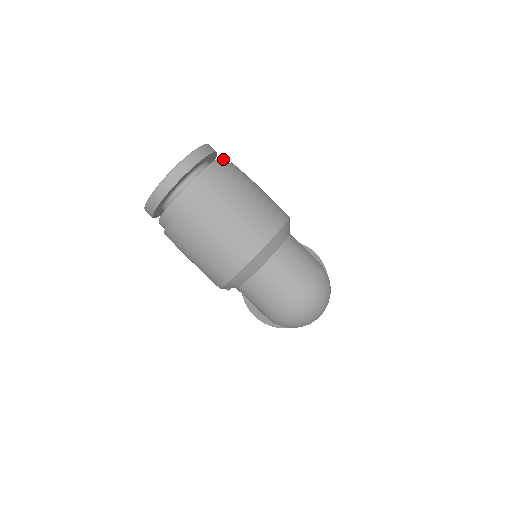
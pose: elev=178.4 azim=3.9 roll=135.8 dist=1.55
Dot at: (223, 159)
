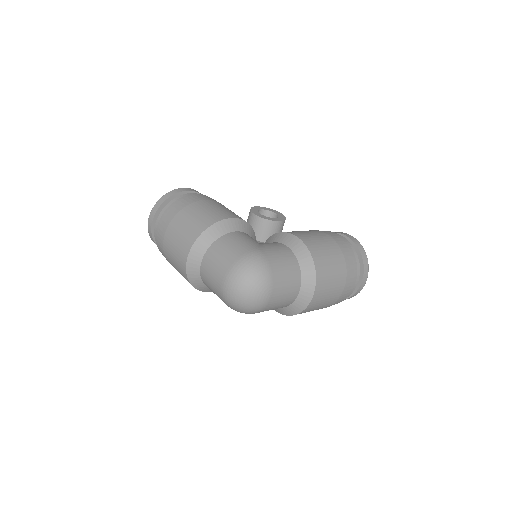
Dot at: (184, 195)
